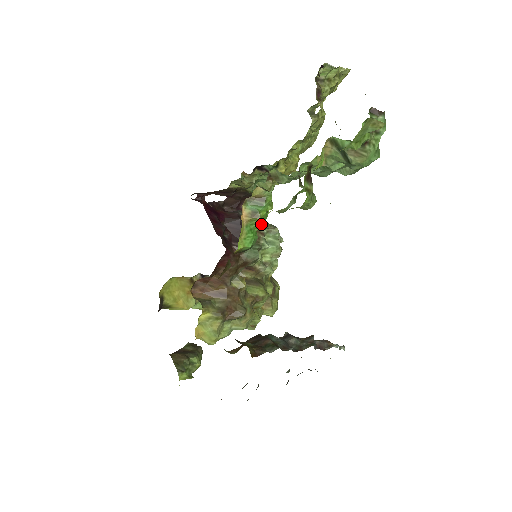
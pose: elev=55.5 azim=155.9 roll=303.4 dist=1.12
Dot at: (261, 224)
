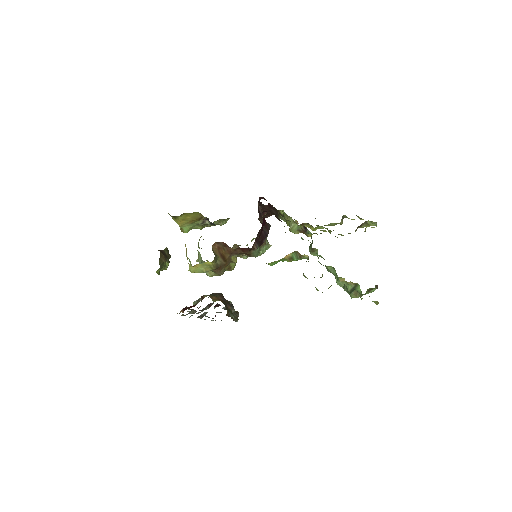
Dot at: occluded
